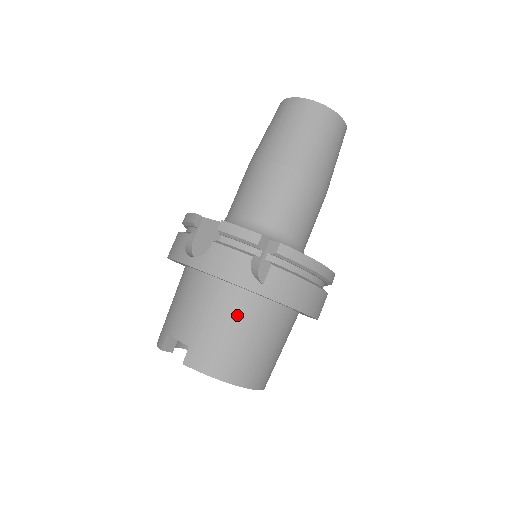
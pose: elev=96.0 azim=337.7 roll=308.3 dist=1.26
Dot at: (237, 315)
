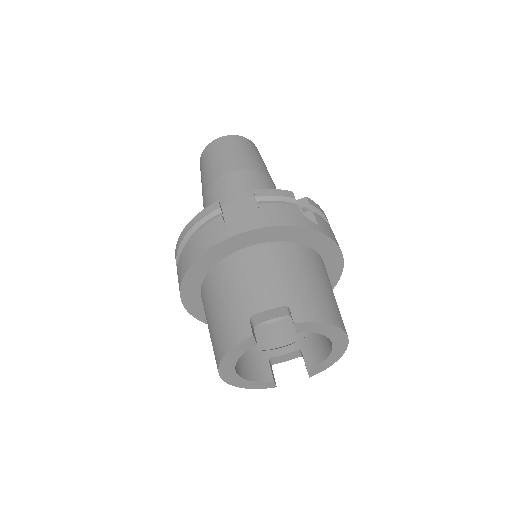
Dot at: (307, 265)
